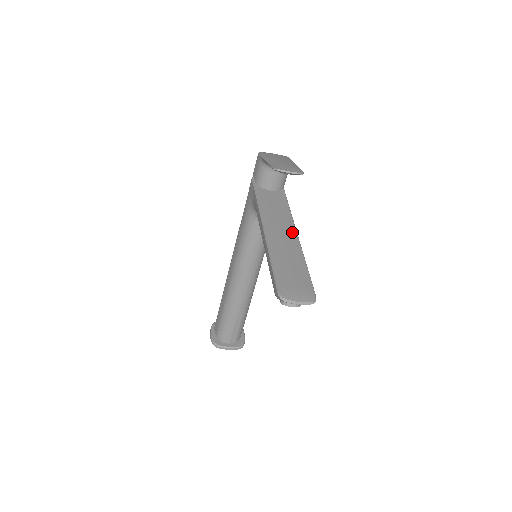
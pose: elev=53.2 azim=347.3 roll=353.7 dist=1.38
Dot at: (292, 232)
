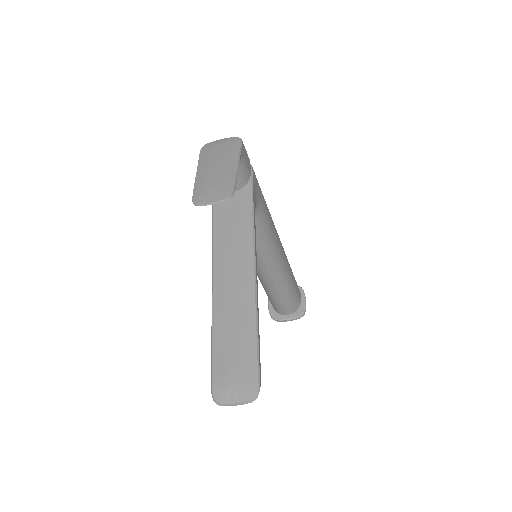
Dot at: (247, 268)
